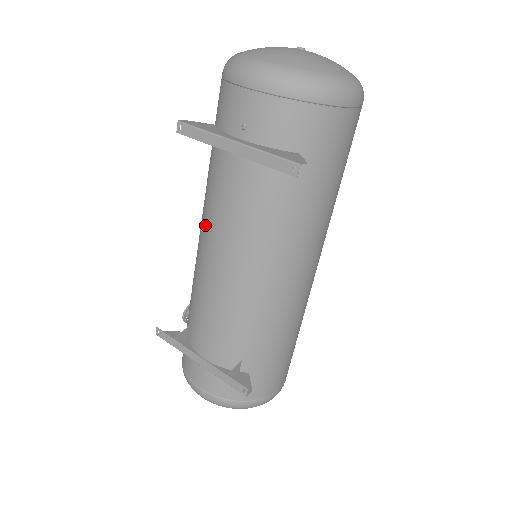
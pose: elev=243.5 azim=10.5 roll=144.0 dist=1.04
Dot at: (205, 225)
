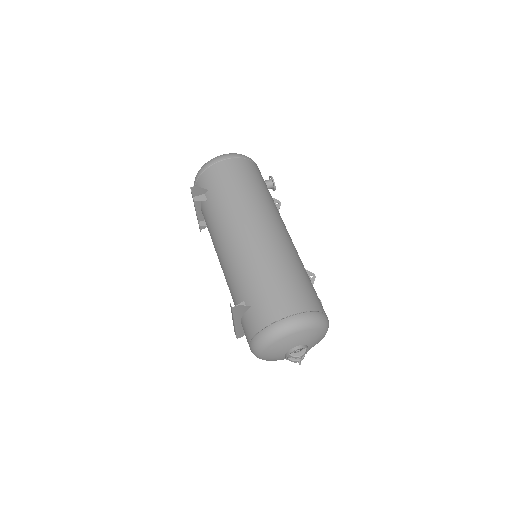
Dot at: occluded
